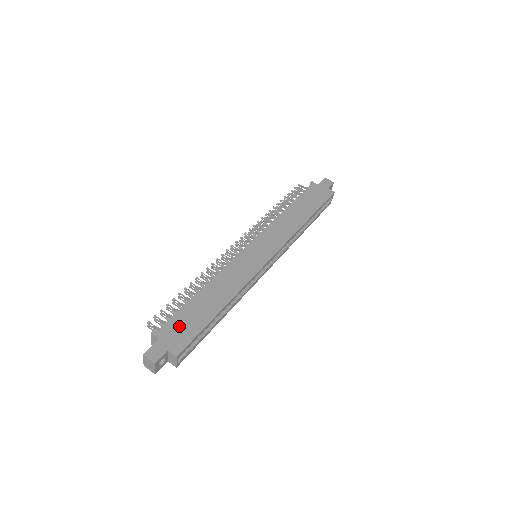
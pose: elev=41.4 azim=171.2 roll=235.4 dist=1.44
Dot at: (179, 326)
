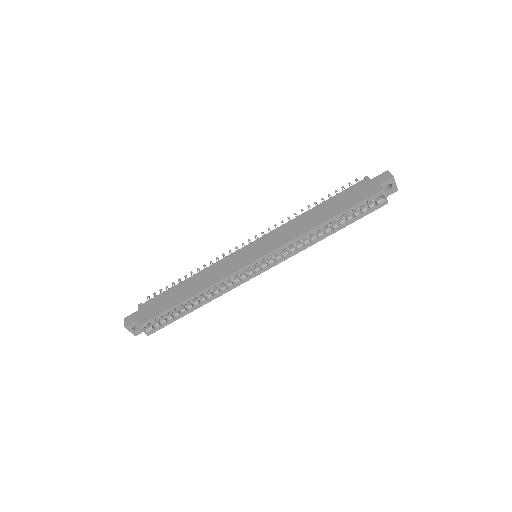
Dot at: (154, 304)
